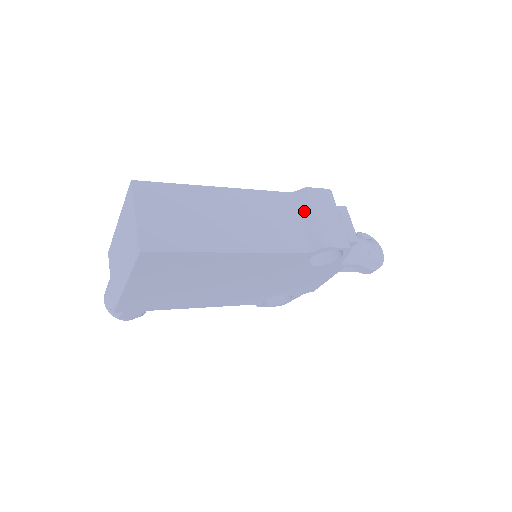
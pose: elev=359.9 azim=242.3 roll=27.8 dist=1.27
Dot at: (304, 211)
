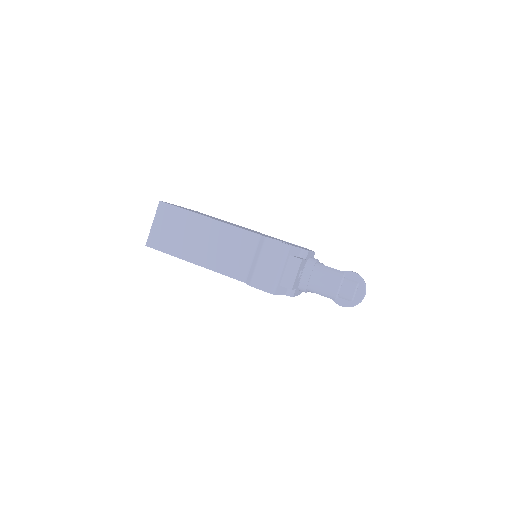
Dot at: (257, 253)
